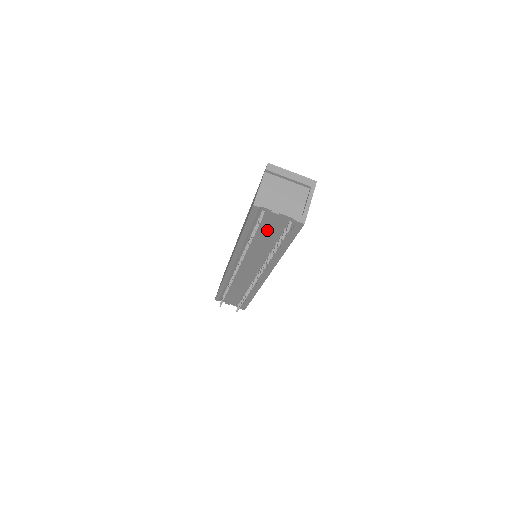
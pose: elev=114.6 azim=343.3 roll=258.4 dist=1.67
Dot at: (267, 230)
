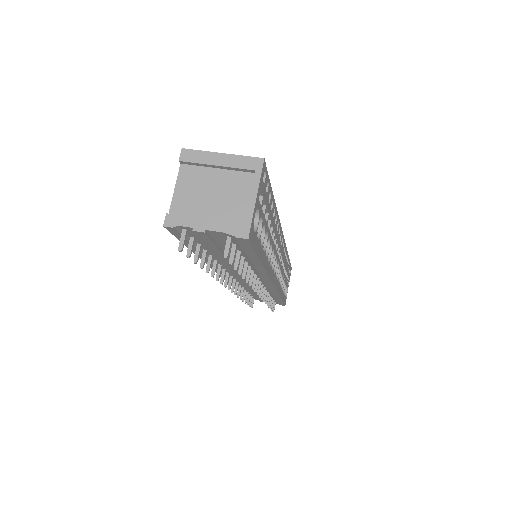
Dot at: (214, 247)
